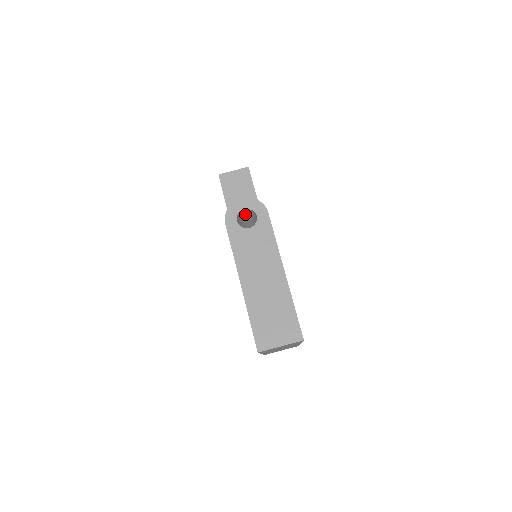
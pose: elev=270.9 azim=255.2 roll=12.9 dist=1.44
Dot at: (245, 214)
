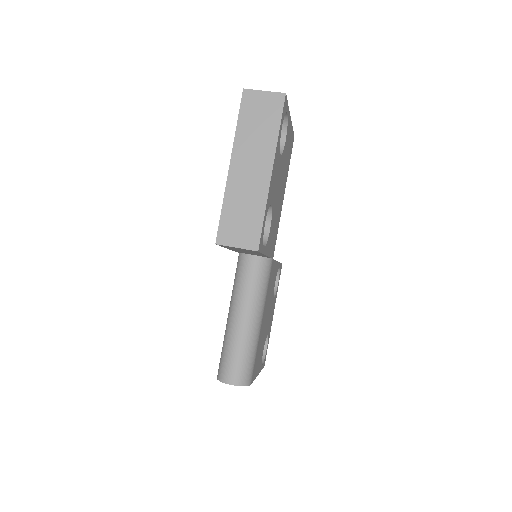
Dot at: occluded
